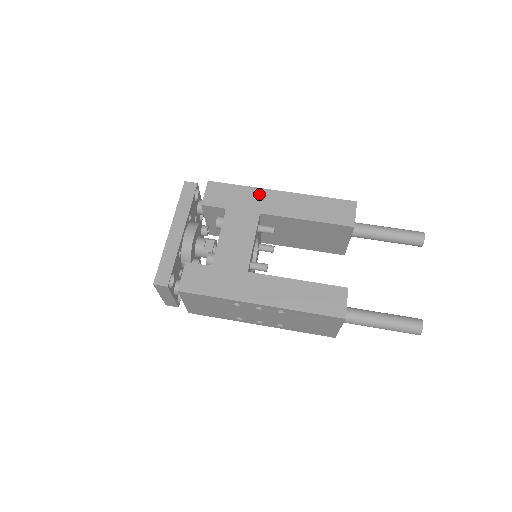
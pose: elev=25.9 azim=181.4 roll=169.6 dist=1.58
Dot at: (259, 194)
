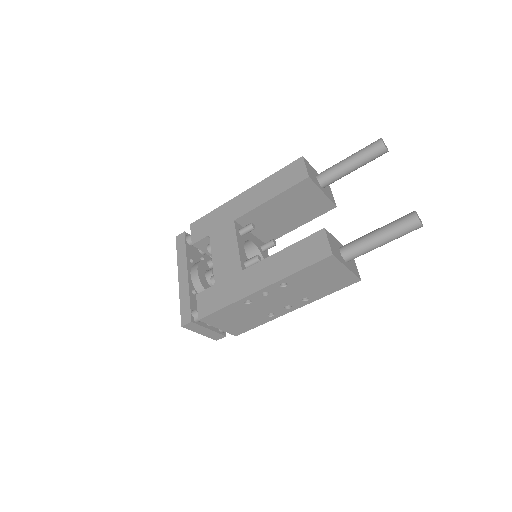
Dot at: (228, 207)
